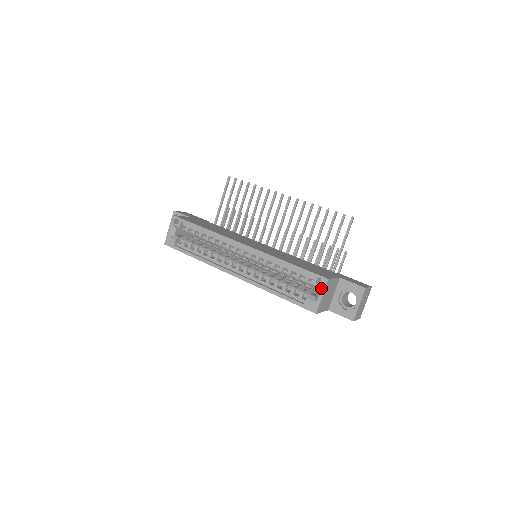
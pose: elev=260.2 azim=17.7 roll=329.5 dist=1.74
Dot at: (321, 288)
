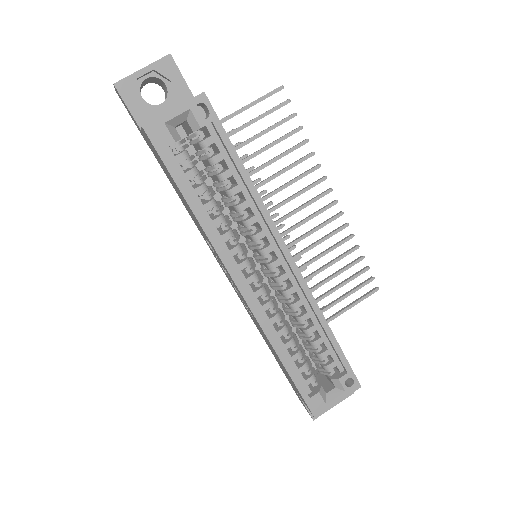
Dot at: (345, 392)
